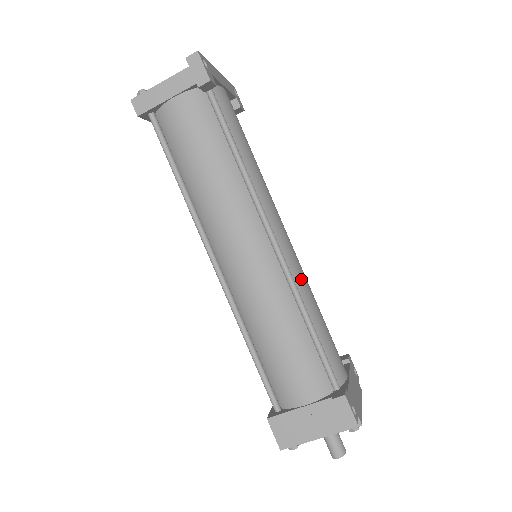
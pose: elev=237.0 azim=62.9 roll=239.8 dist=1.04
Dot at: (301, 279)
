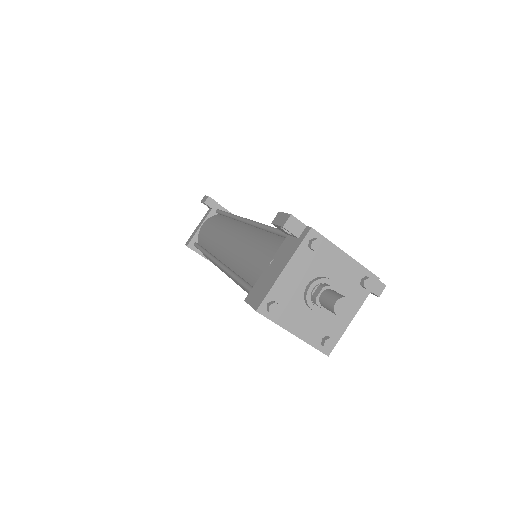
Dot at: occluded
